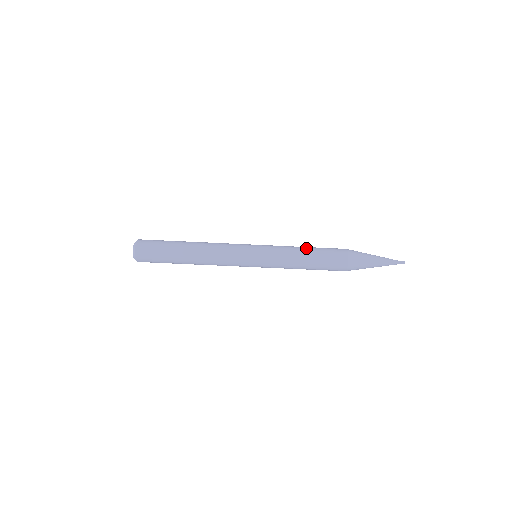
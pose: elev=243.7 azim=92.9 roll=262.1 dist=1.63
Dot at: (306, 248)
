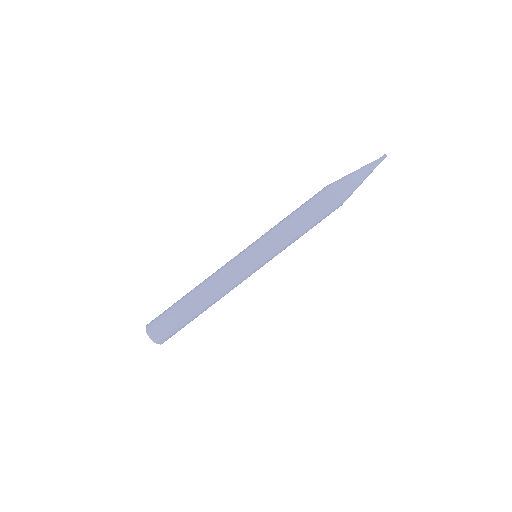
Dot at: (291, 213)
